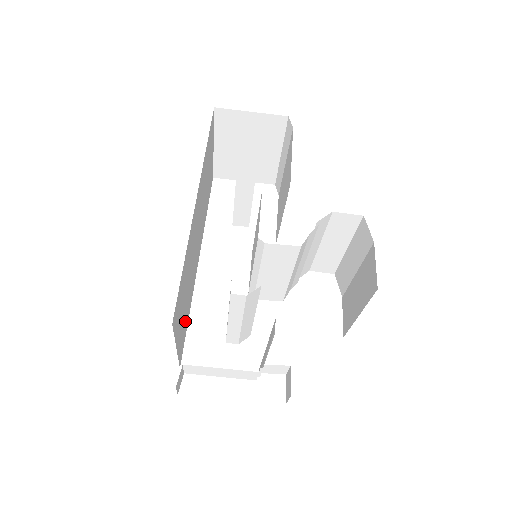
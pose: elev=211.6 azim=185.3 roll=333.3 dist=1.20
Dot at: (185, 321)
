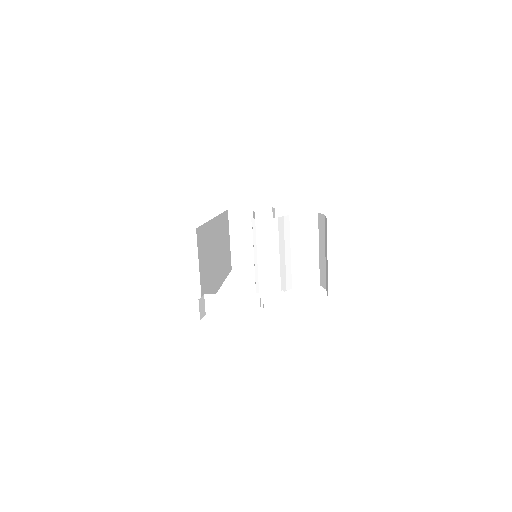
Dot at: (207, 288)
